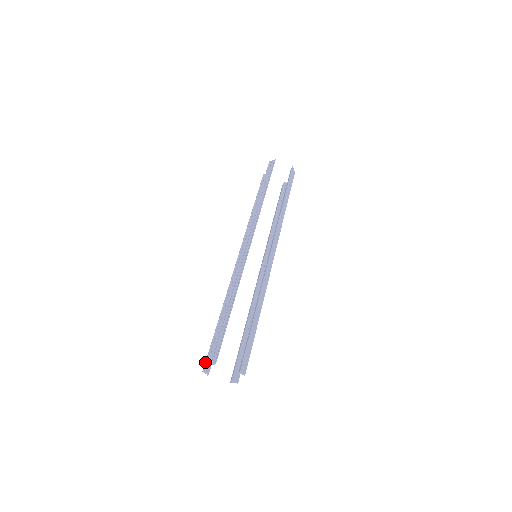
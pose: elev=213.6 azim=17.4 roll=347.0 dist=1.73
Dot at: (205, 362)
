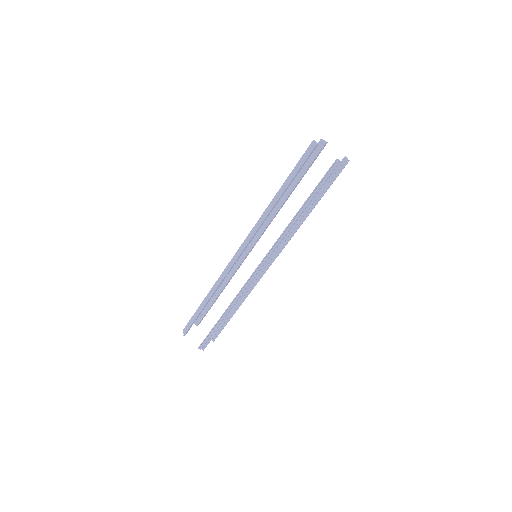
Dot at: occluded
